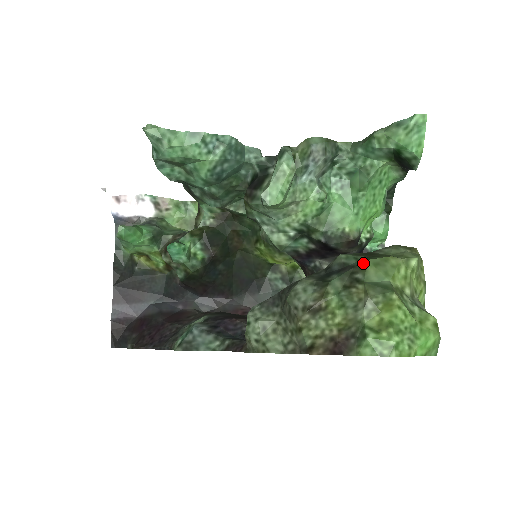
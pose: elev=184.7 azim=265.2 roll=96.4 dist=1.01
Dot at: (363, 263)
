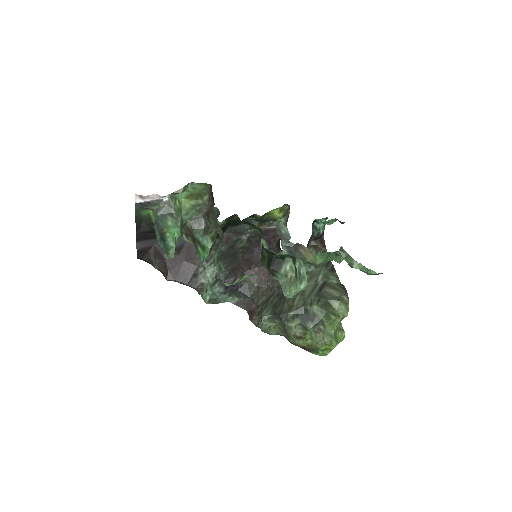
Dot at: (325, 323)
